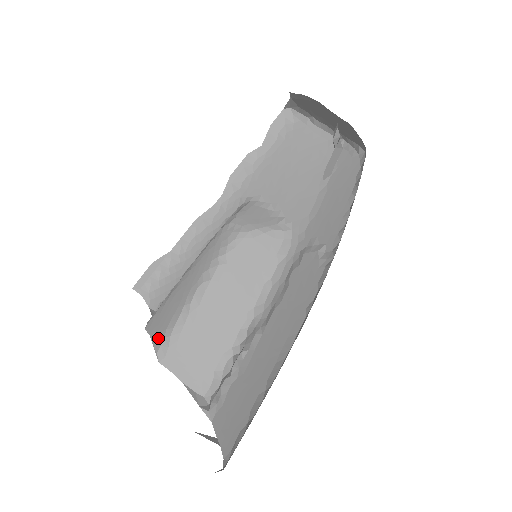
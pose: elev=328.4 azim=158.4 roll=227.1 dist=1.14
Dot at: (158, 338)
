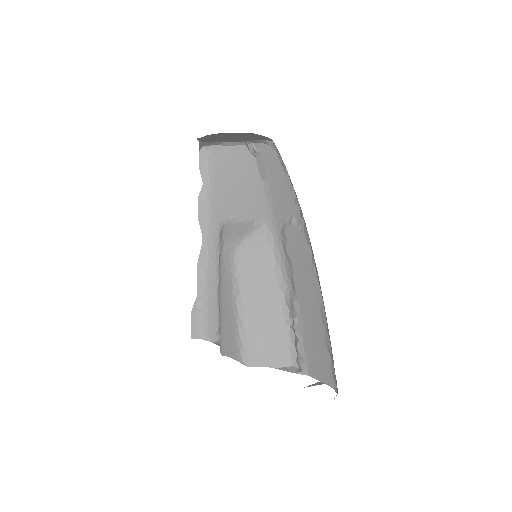
Dot at: (236, 354)
